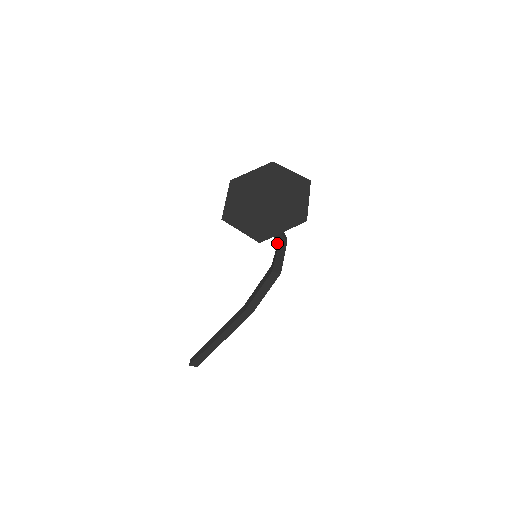
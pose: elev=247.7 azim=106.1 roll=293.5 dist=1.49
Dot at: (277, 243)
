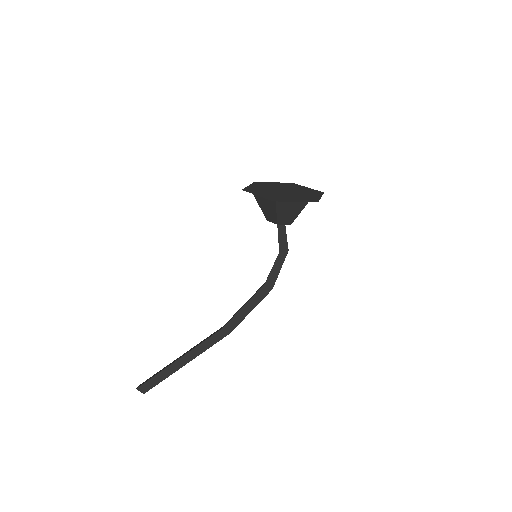
Dot at: (279, 248)
